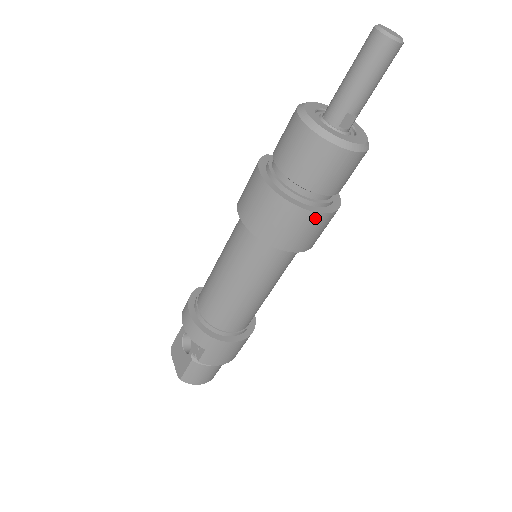
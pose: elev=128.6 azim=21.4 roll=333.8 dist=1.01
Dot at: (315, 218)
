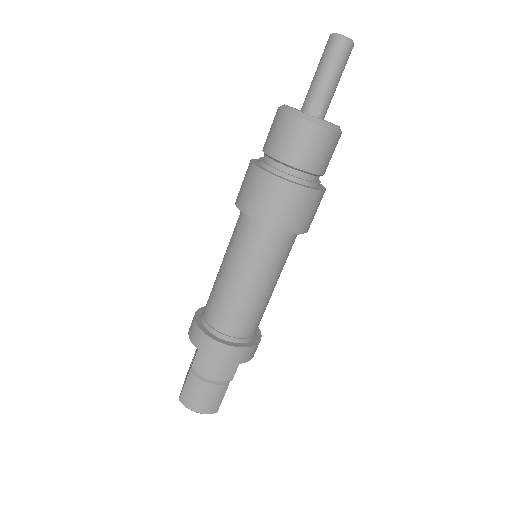
Dot at: (285, 187)
